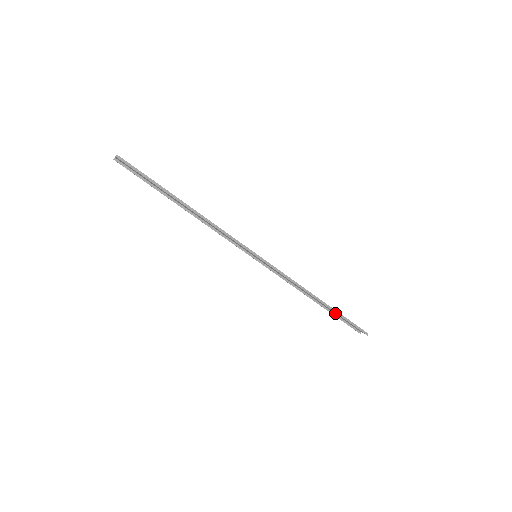
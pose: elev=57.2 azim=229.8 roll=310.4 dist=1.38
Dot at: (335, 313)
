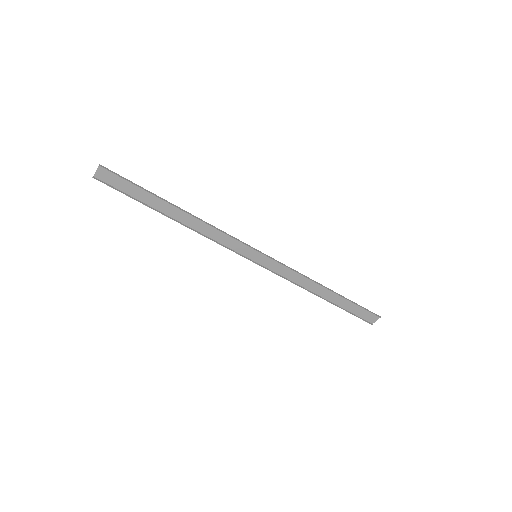
Dot at: (343, 307)
